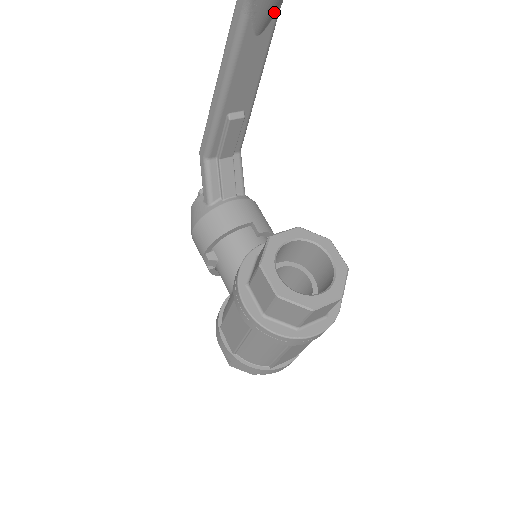
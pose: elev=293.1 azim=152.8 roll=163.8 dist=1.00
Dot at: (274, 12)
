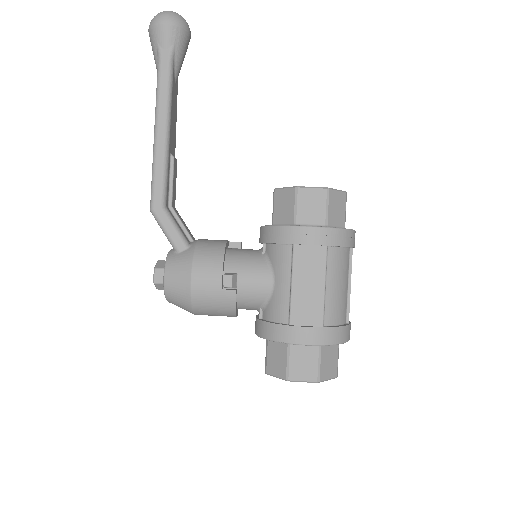
Dot at: occluded
